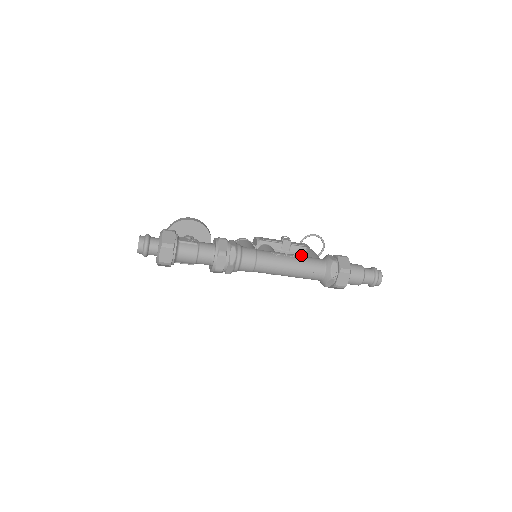
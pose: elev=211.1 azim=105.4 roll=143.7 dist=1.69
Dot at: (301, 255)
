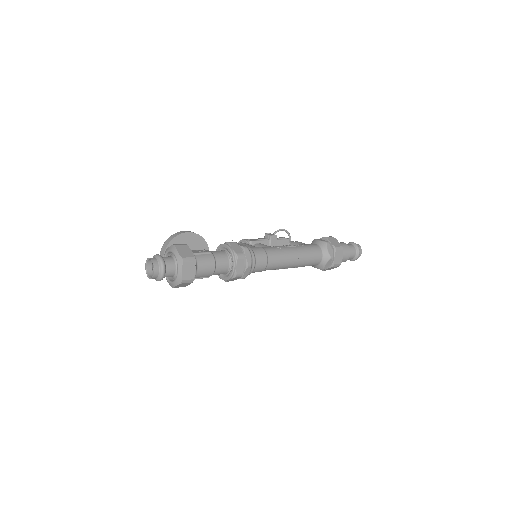
Dot at: occluded
